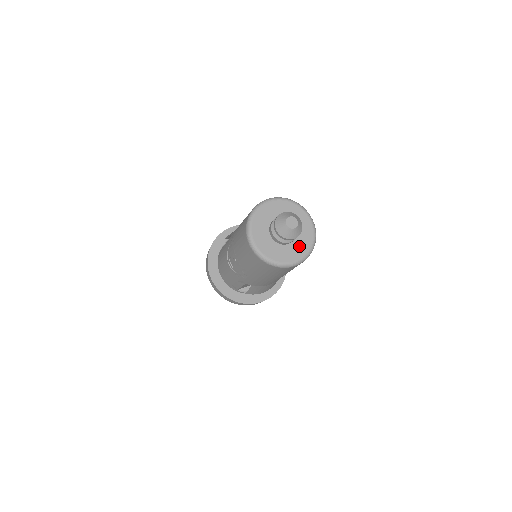
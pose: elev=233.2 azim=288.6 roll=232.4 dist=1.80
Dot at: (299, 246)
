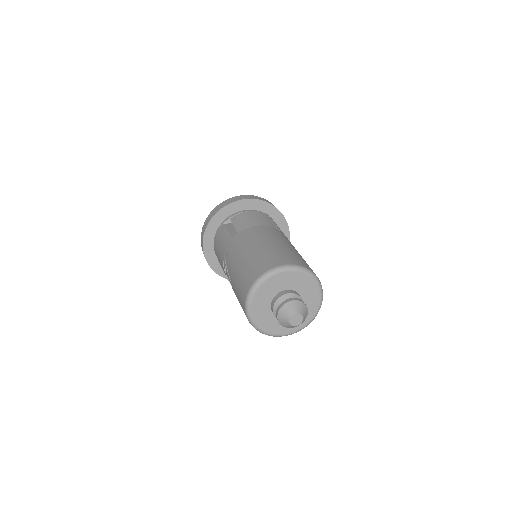
Dot at: occluded
